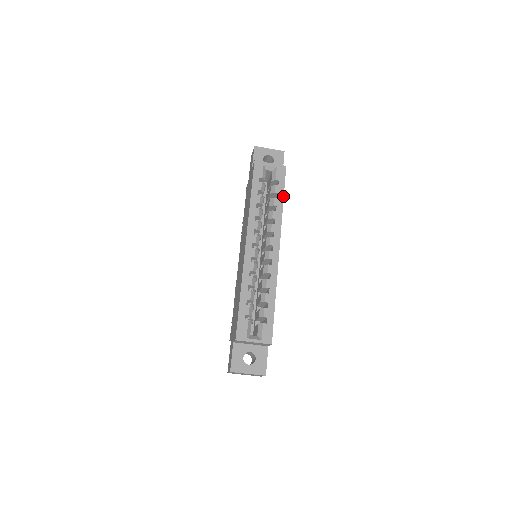
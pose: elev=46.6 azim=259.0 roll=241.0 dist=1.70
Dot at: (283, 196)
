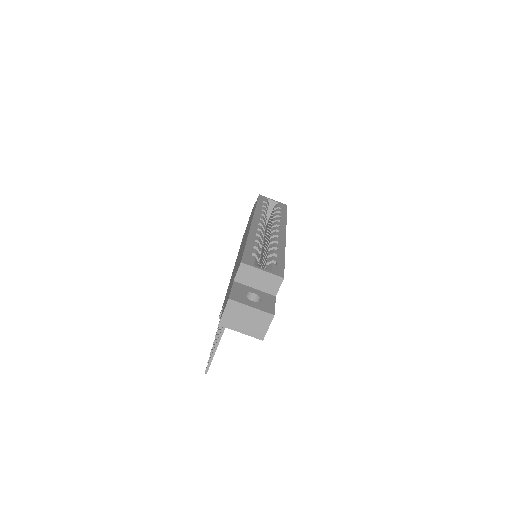
Dot at: (286, 214)
